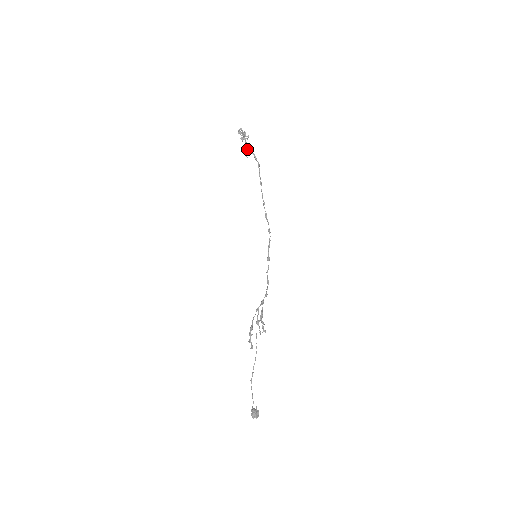
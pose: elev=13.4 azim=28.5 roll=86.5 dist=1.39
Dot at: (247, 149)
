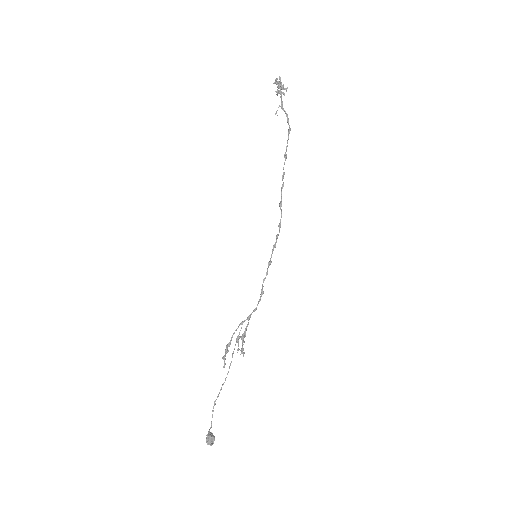
Dot at: (280, 106)
